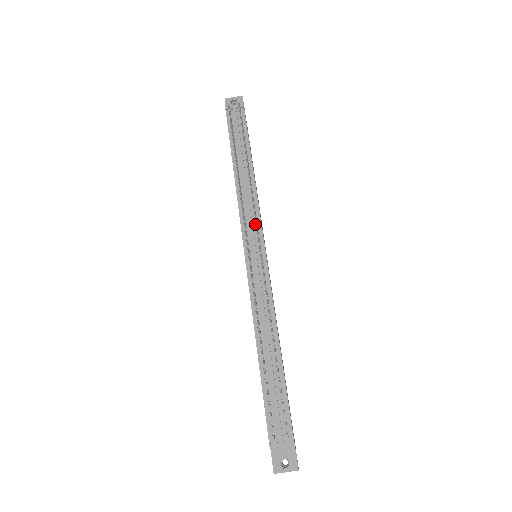
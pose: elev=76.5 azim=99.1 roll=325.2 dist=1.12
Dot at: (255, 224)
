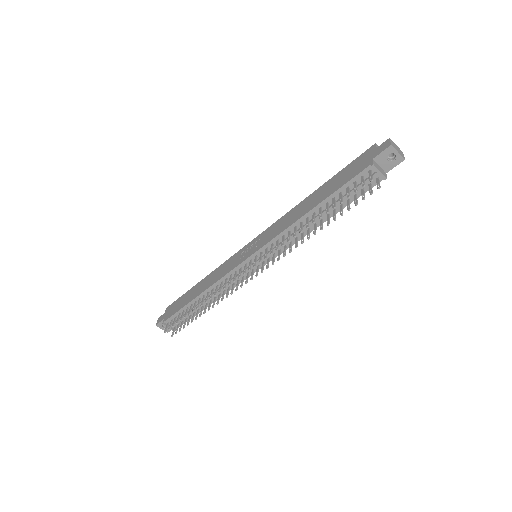
Dot at: (275, 252)
